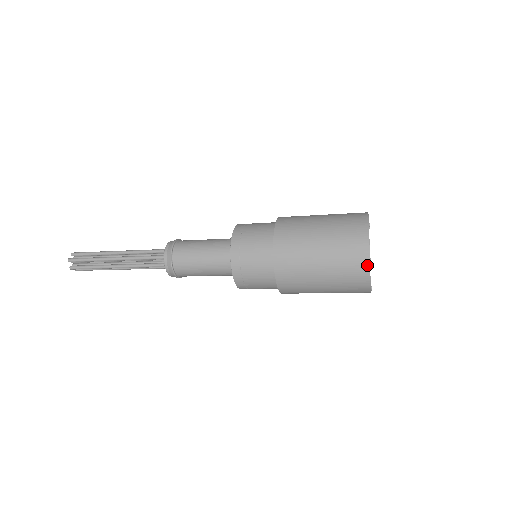
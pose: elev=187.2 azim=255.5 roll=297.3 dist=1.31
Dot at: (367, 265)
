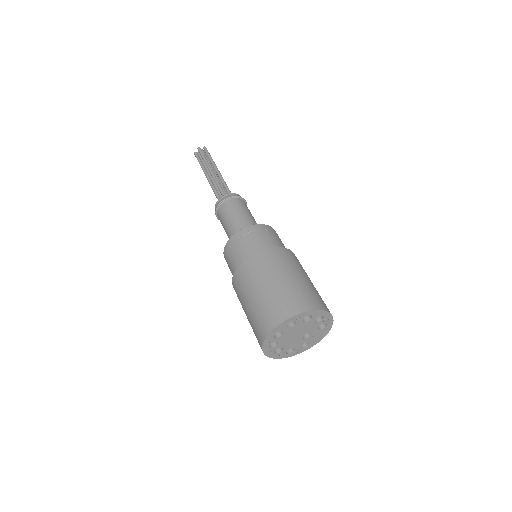
Dot at: (263, 351)
